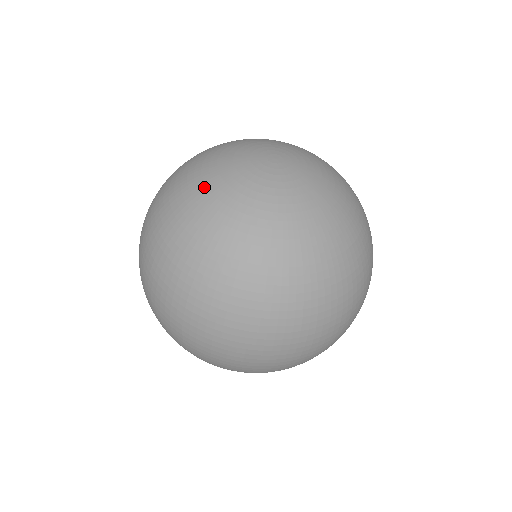
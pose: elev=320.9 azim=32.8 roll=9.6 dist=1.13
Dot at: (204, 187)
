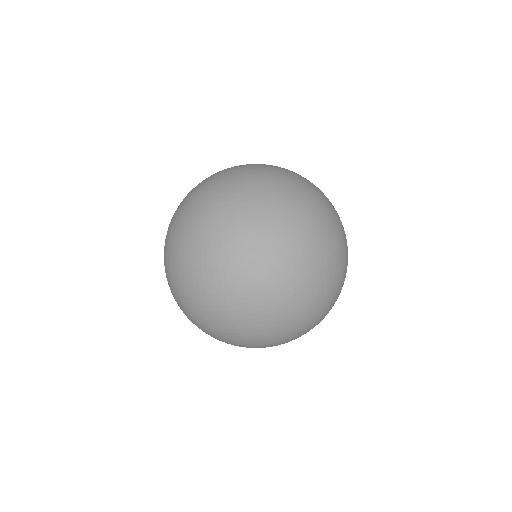
Dot at: (203, 201)
